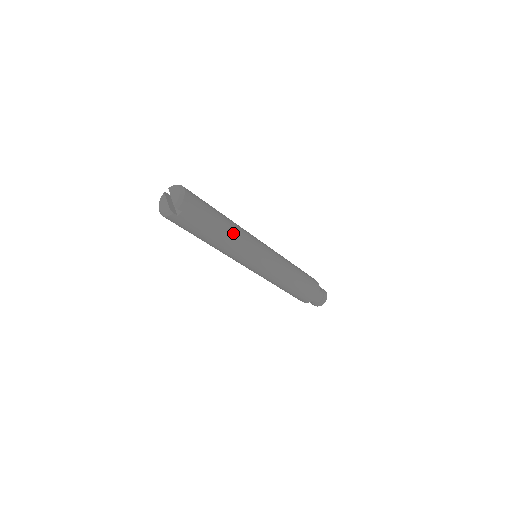
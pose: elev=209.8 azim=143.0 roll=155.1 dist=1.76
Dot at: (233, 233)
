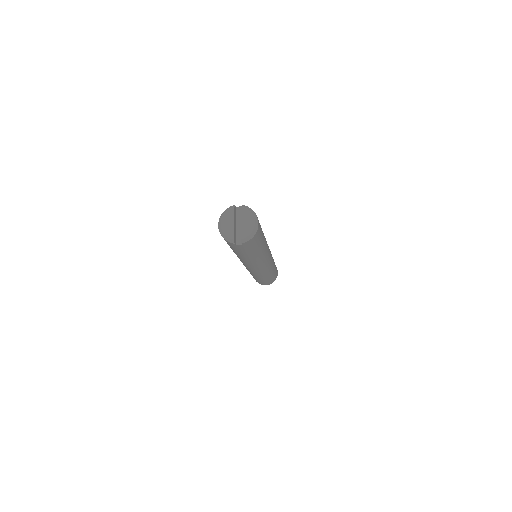
Dot at: (261, 255)
